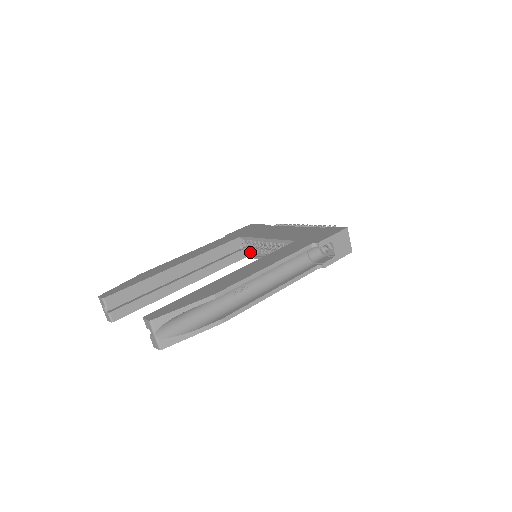
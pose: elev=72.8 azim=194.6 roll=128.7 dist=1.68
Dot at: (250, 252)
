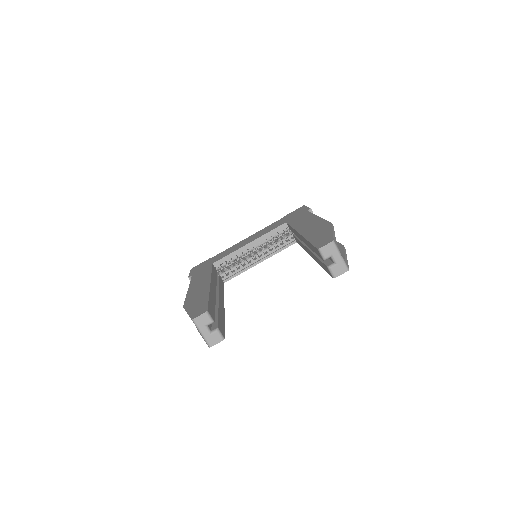
Dot at: (226, 276)
